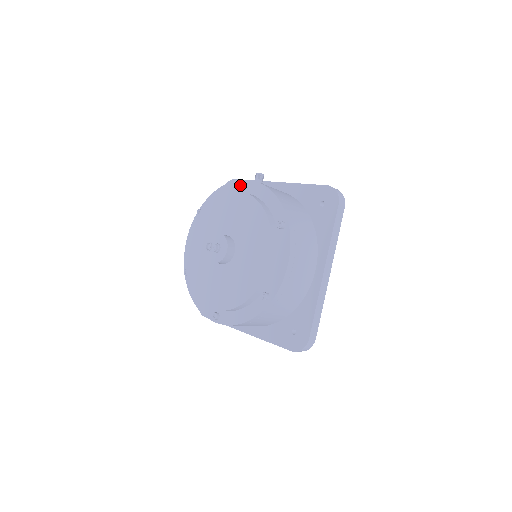
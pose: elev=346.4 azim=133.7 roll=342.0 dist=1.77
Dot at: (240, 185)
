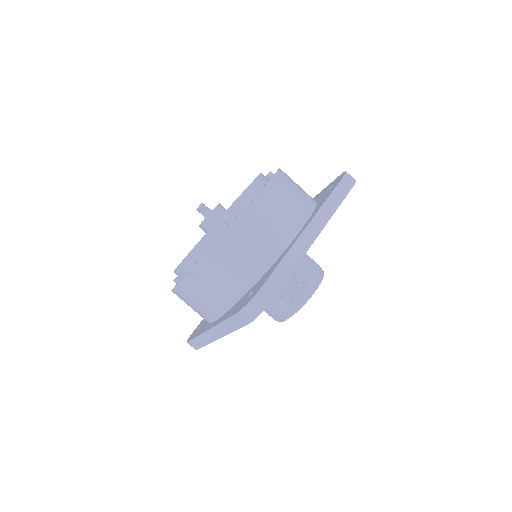
Dot at: occluded
